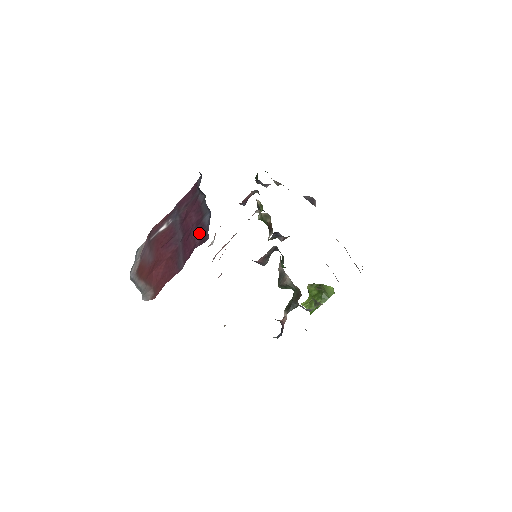
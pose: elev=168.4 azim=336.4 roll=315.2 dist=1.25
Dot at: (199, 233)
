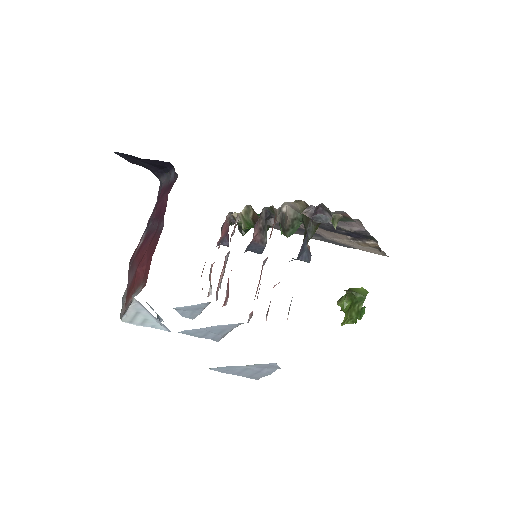
Dot at: (169, 189)
